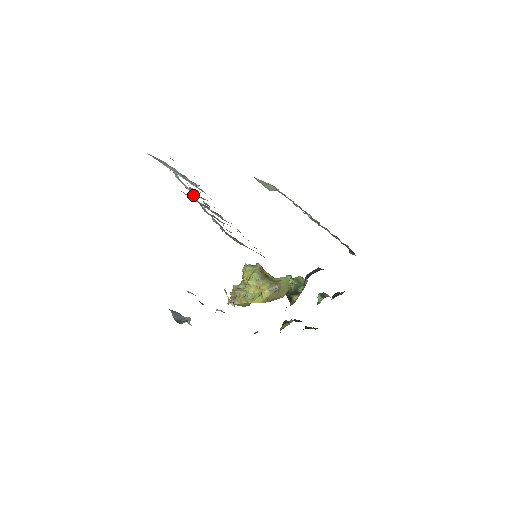
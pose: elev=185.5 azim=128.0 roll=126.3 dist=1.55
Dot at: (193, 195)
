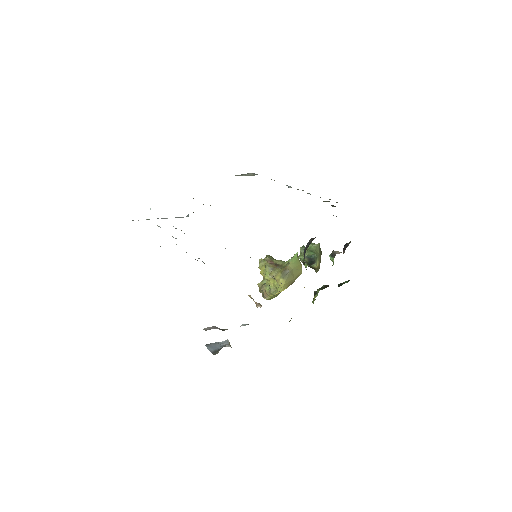
Dot at: occluded
